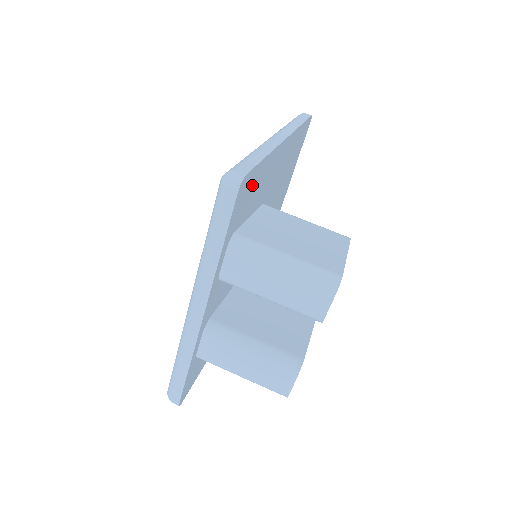
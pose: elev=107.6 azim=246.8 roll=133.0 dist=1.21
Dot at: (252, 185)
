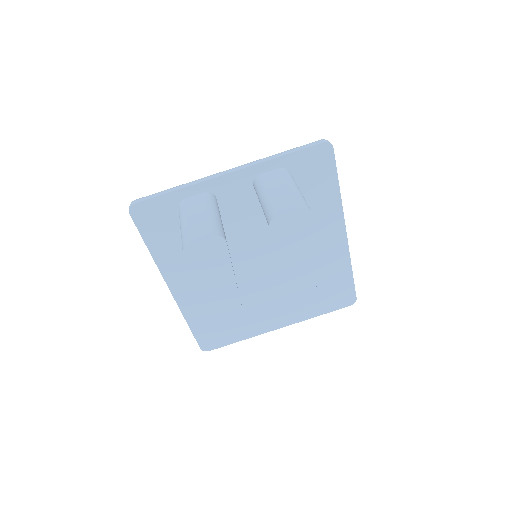
Dot at: (322, 176)
